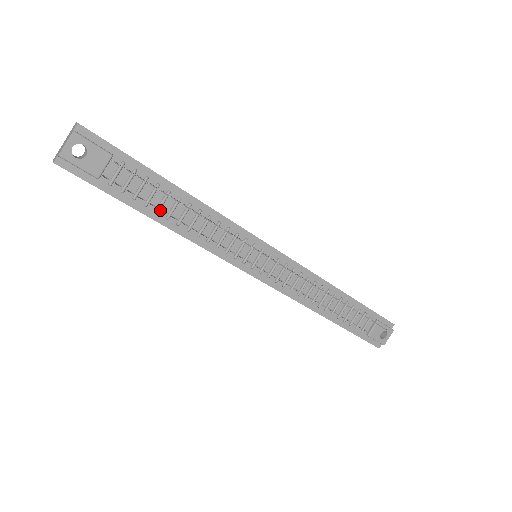
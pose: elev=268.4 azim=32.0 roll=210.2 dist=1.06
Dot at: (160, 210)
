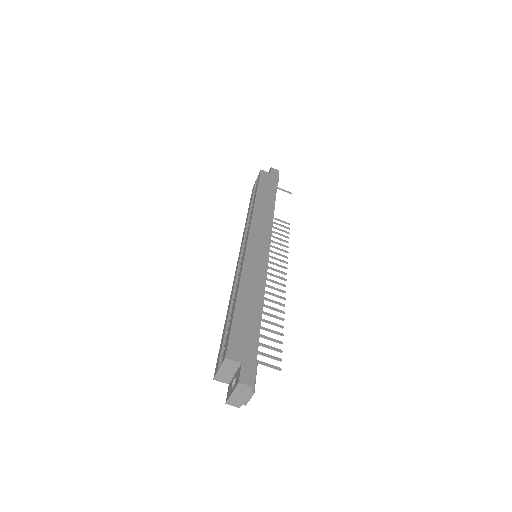
Dot at: occluded
